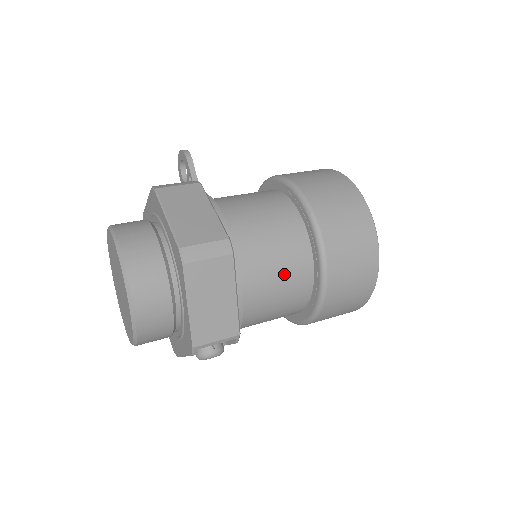
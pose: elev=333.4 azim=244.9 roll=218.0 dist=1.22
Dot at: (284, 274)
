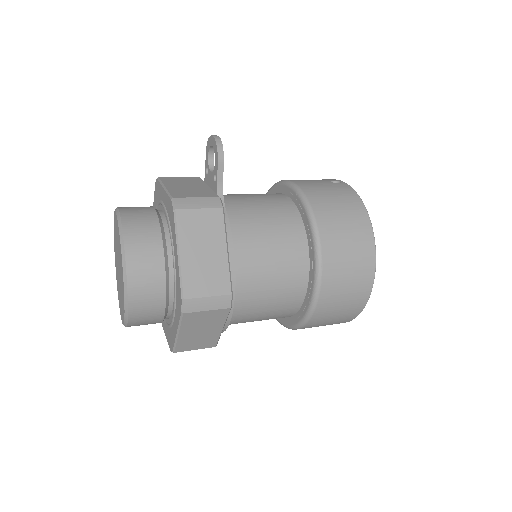
Dot at: (272, 309)
